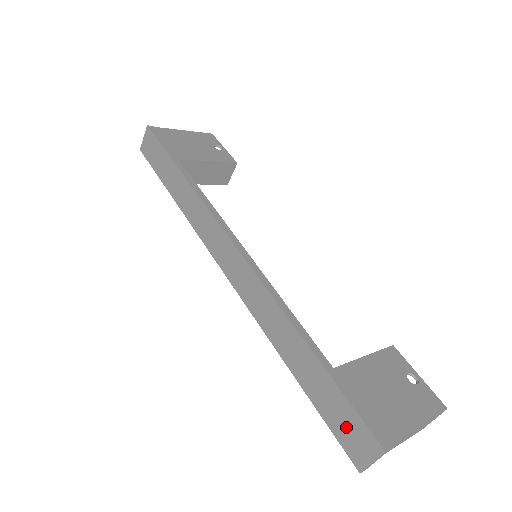
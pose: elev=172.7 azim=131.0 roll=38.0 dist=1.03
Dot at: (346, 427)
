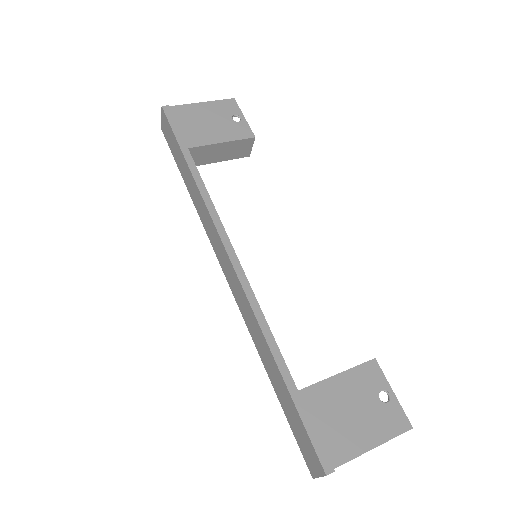
Dot at: (303, 442)
